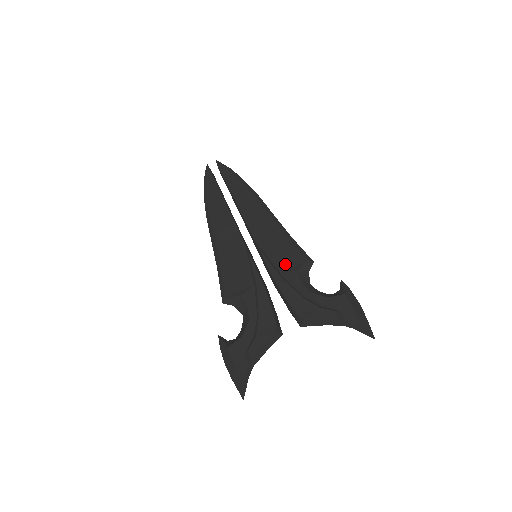
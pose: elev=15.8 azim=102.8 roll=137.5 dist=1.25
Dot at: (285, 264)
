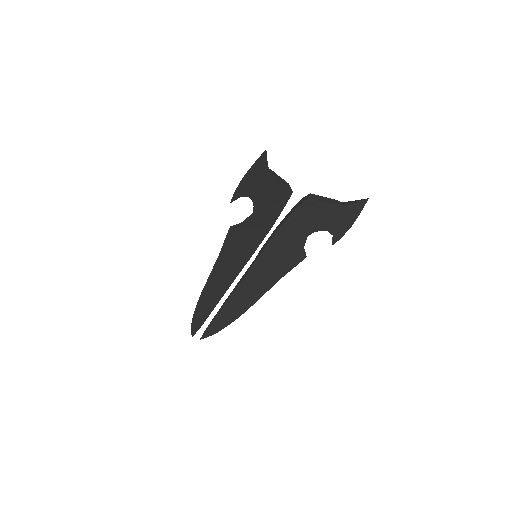
Dot at: (284, 244)
